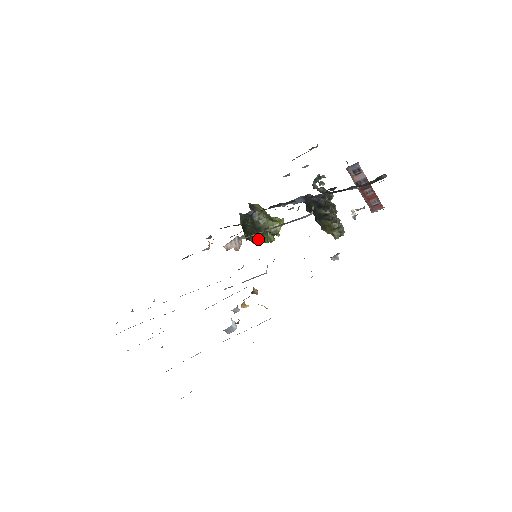
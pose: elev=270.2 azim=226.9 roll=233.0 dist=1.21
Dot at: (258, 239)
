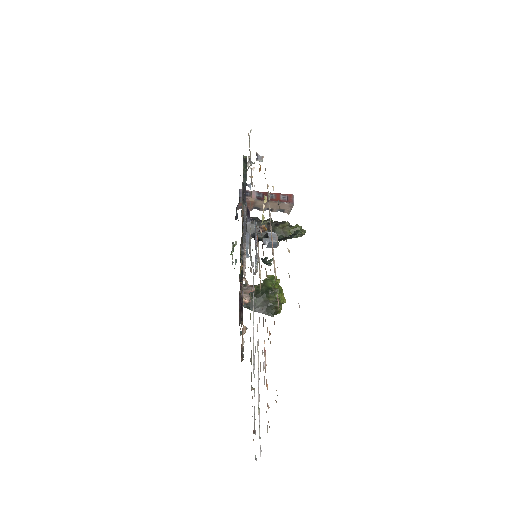
Dot at: (273, 298)
